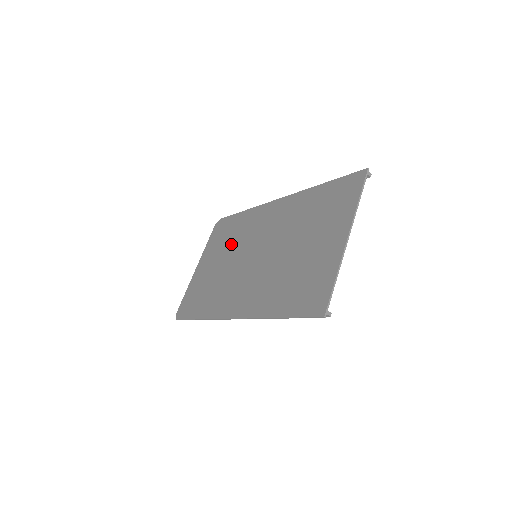
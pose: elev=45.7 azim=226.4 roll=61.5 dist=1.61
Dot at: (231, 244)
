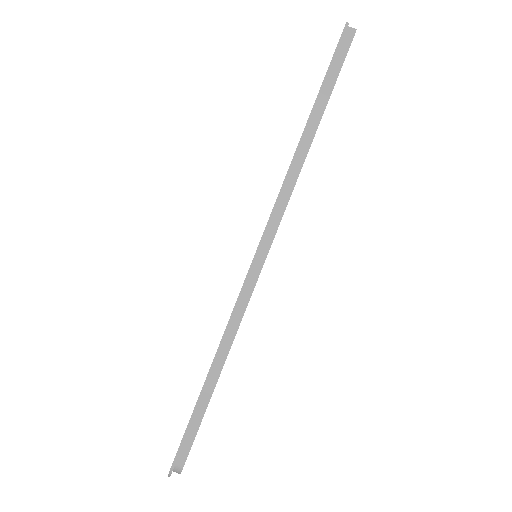
Dot at: occluded
